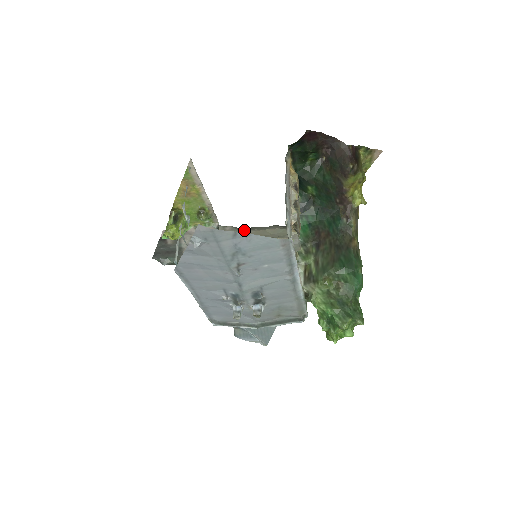
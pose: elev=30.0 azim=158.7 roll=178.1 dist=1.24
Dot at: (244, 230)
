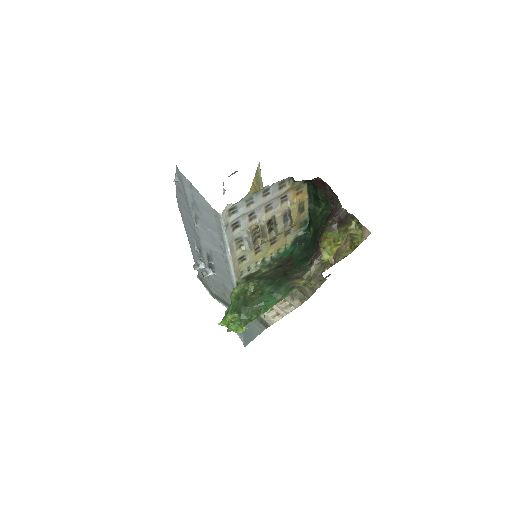
Dot at: occluded
